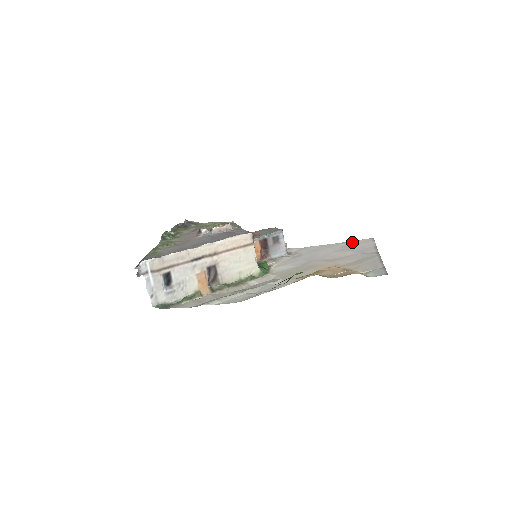
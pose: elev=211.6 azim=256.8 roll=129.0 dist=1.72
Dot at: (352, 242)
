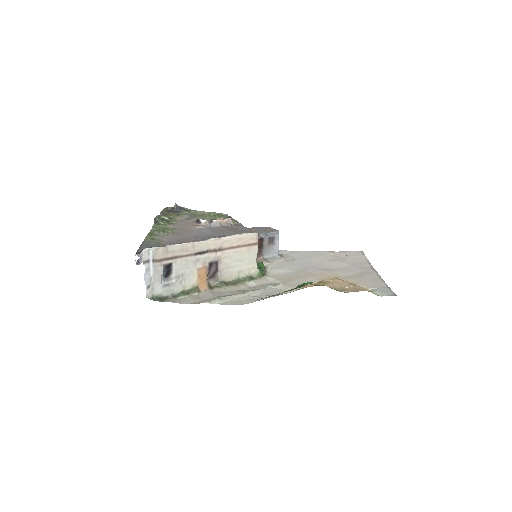
Dot at: (343, 253)
